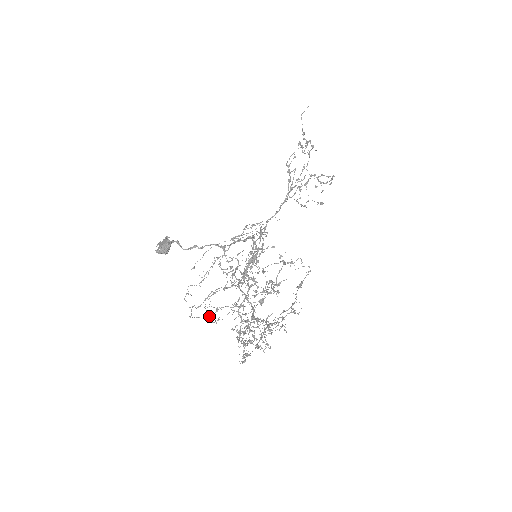
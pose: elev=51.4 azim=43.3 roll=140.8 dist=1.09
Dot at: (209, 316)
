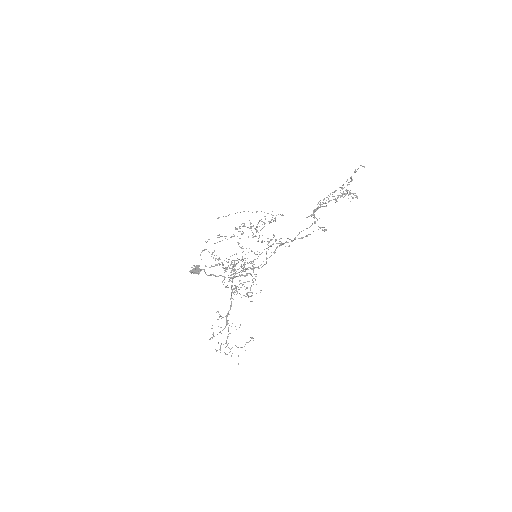
Dot at: (213, 257)
